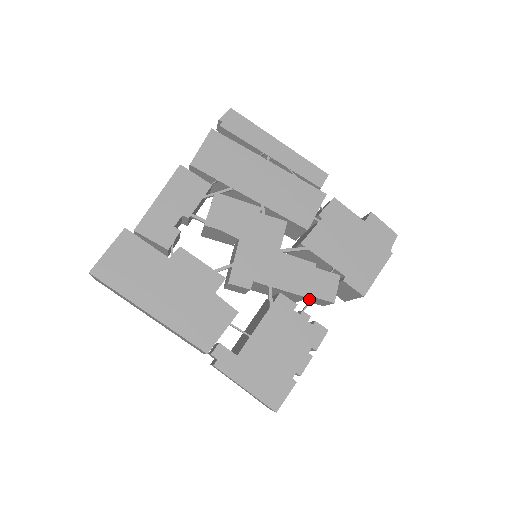
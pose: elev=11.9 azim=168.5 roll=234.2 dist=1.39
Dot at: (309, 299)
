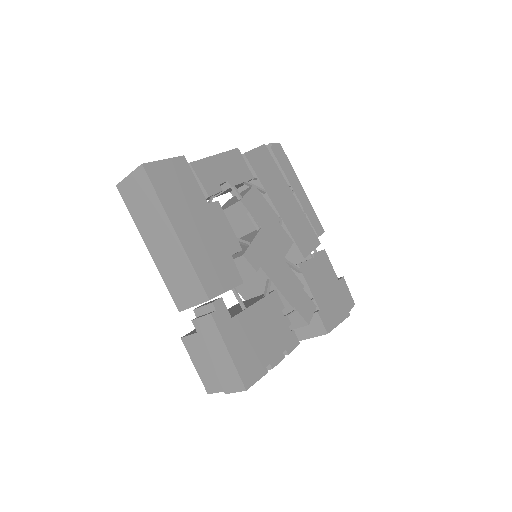
Dot at: (285, 314)
